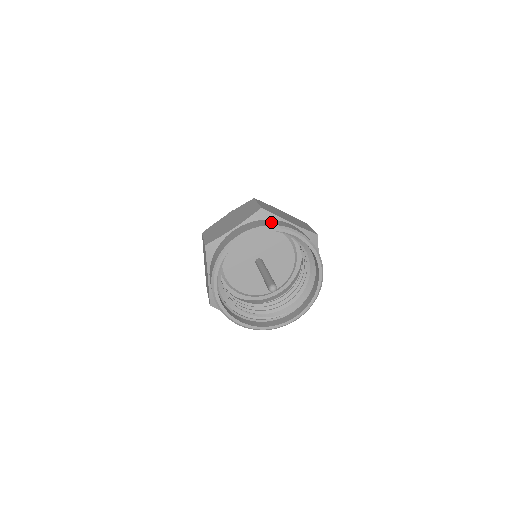
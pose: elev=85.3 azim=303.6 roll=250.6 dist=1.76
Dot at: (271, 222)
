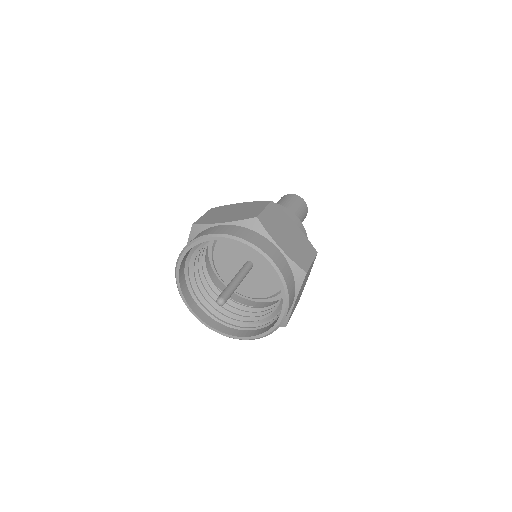
Dot at: (196, 236)
